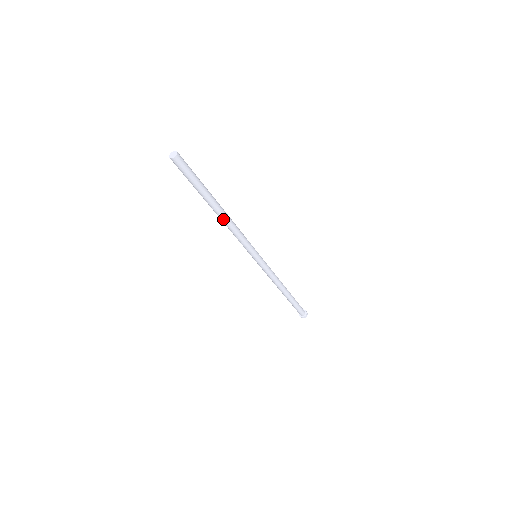
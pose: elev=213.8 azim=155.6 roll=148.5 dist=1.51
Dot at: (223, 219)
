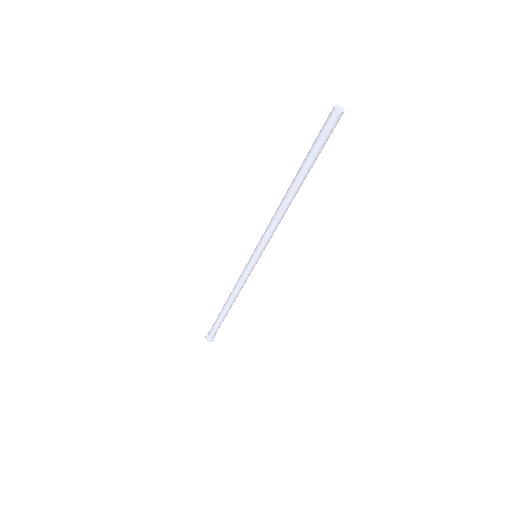
Dot at: occluded
